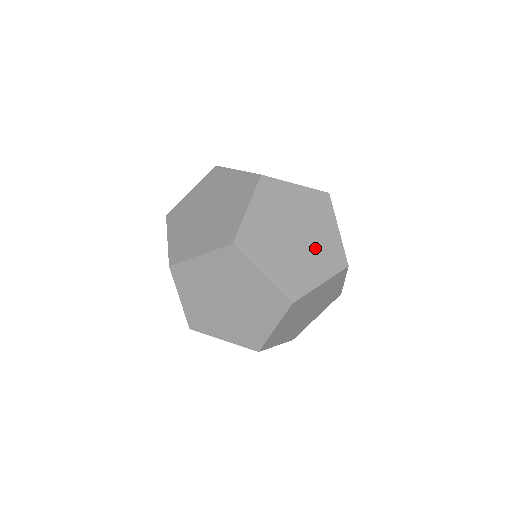
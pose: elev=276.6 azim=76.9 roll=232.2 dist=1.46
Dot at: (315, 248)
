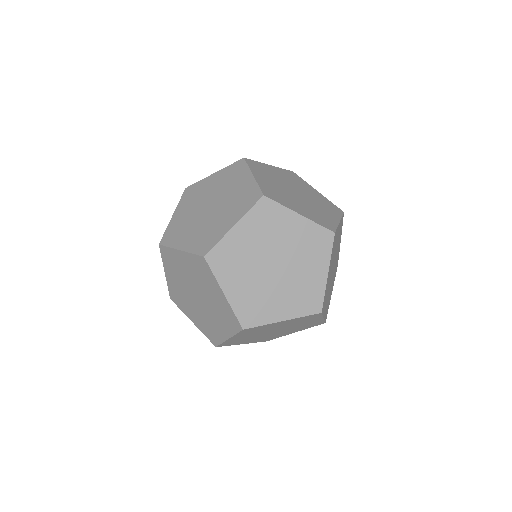
Dot at: (309, 207)
